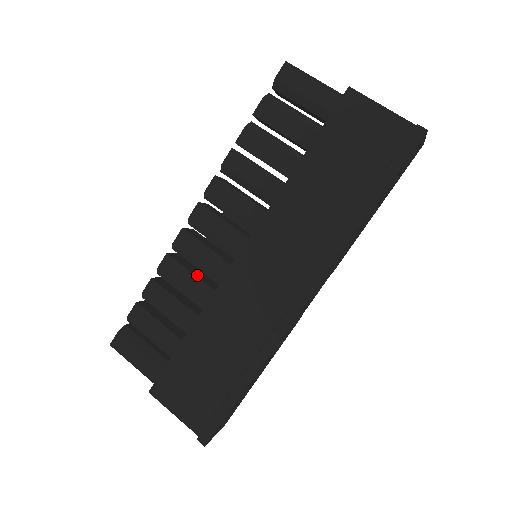
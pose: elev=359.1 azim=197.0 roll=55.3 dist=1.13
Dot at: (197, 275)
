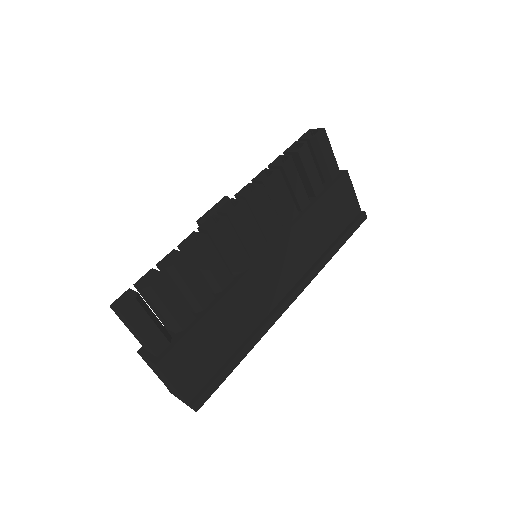
Dot at: (221, 261)
